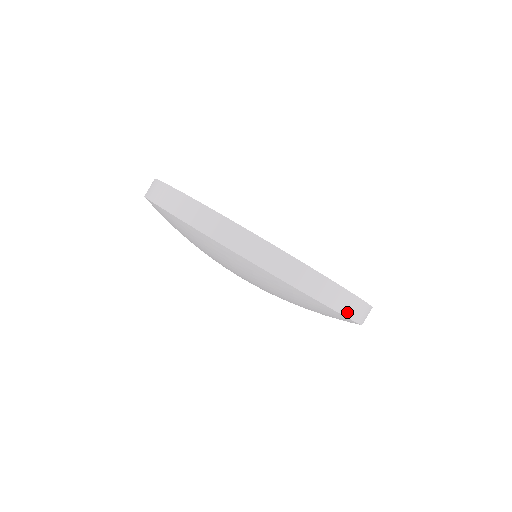
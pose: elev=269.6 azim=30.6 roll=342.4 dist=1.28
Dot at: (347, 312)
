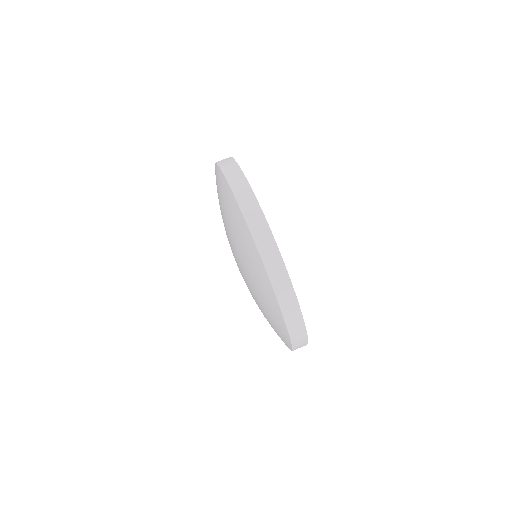
Dot at: occluded
